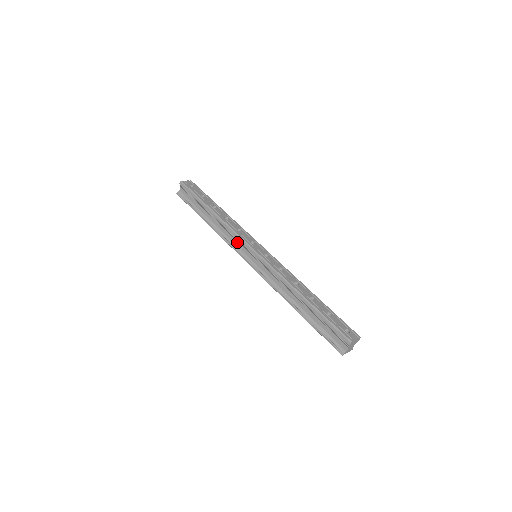
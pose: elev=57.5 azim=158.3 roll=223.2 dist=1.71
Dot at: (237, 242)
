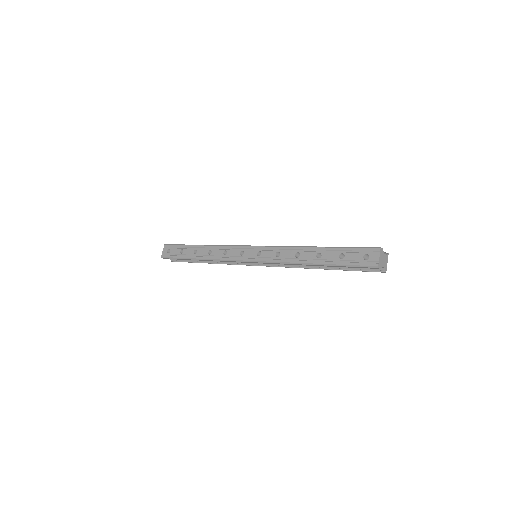
Dot at: occluded
